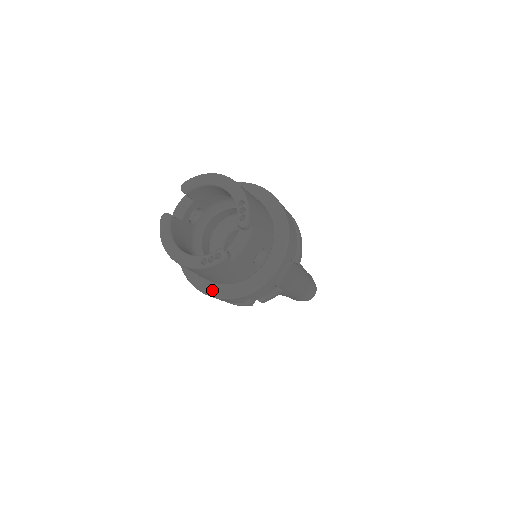
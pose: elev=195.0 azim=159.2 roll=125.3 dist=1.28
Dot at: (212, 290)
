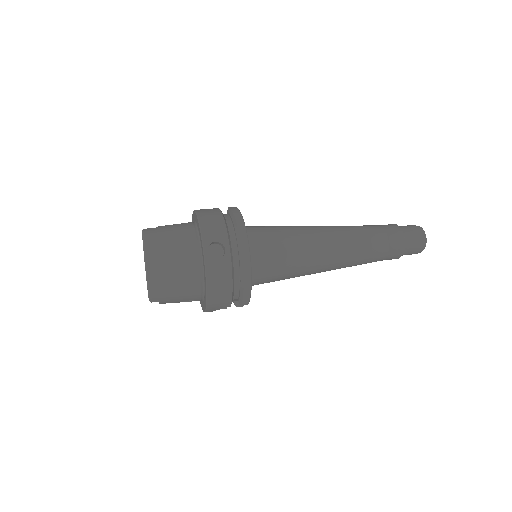
Dot at: occluded
